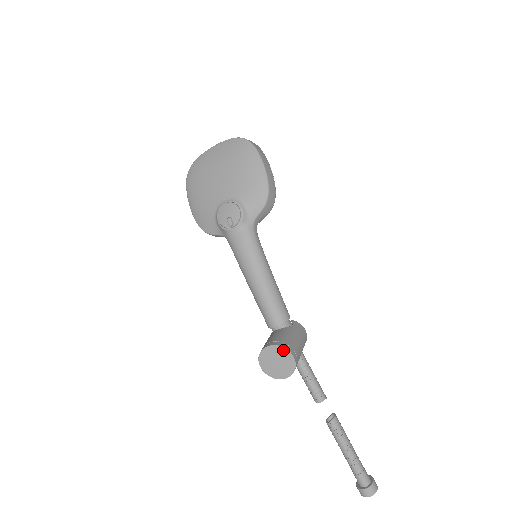
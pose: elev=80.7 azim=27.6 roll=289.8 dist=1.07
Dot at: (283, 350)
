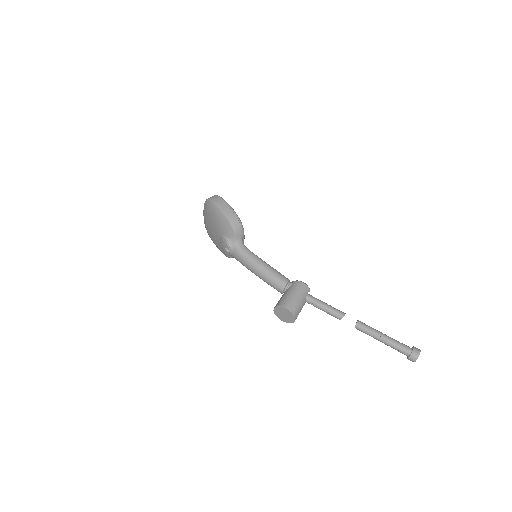
Dot at: (280, 308)
